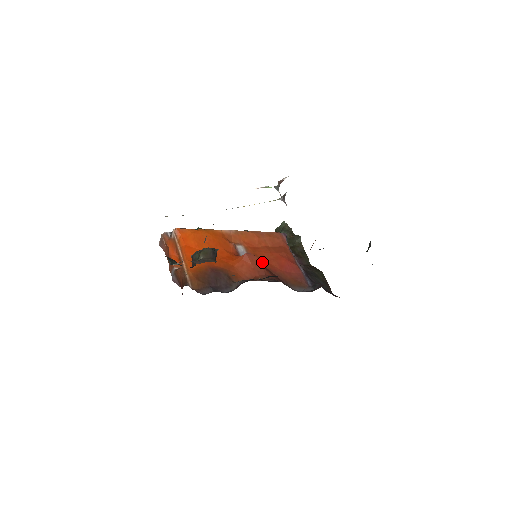
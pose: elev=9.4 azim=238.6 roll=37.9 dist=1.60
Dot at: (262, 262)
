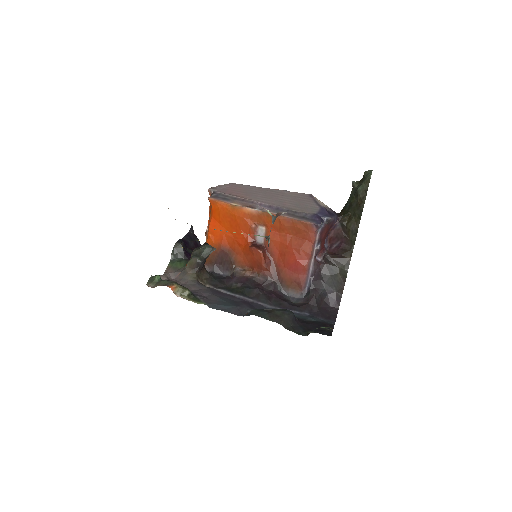
Dot at: (272, 252)
